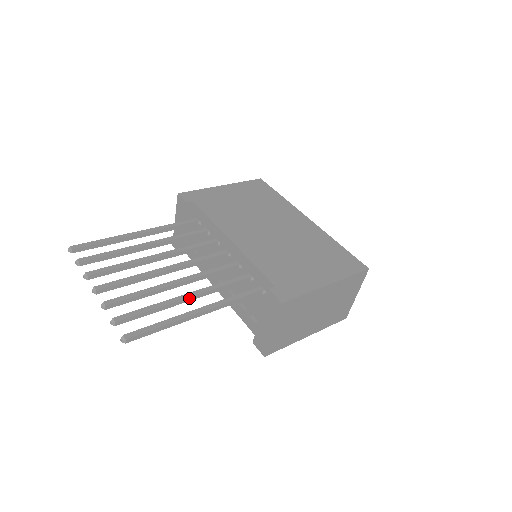
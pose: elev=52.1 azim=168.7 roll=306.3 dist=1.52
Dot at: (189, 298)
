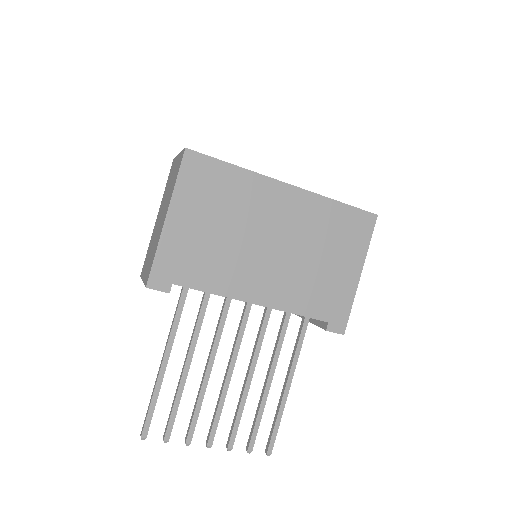
Dot at: (271, 382)
